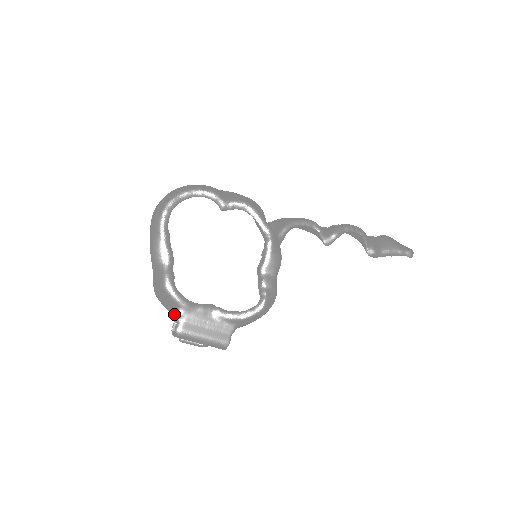
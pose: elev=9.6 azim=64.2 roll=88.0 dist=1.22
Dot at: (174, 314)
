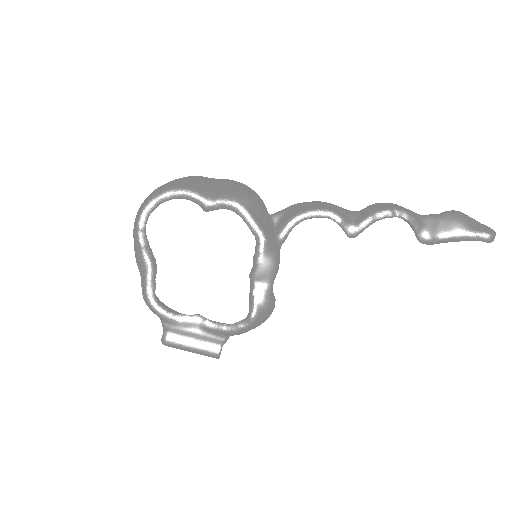
Dot at: occluded
